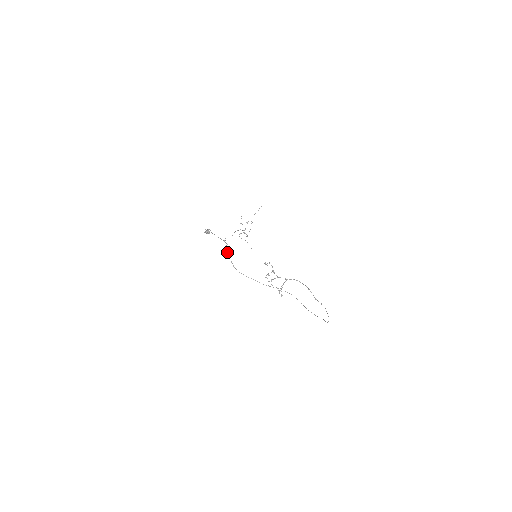
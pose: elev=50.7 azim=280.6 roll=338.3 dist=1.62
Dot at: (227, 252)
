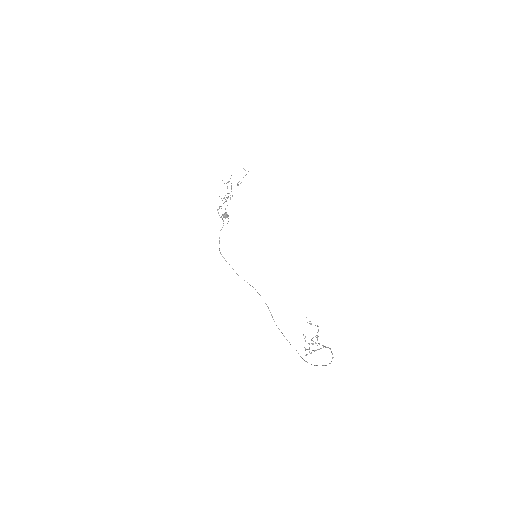
Dot at: (220, 230)
